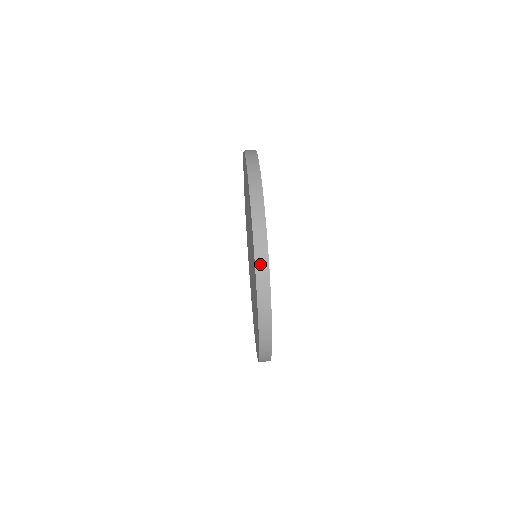
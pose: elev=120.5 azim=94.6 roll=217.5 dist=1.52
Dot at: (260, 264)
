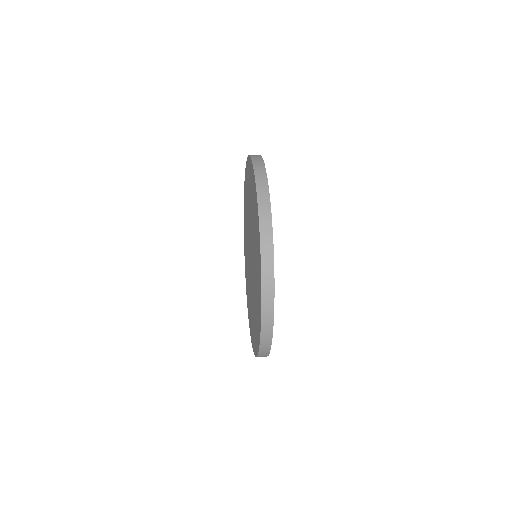
Dot at: occluded
